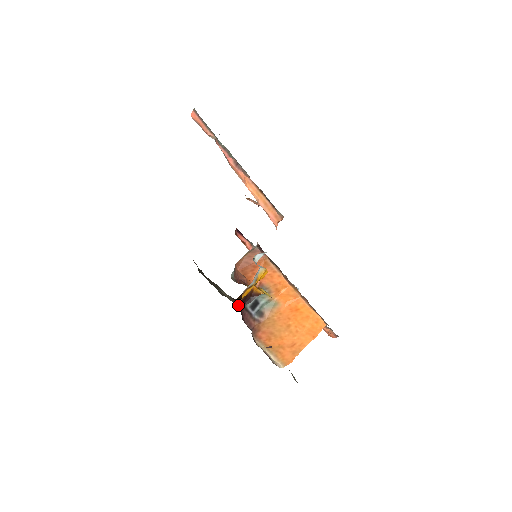
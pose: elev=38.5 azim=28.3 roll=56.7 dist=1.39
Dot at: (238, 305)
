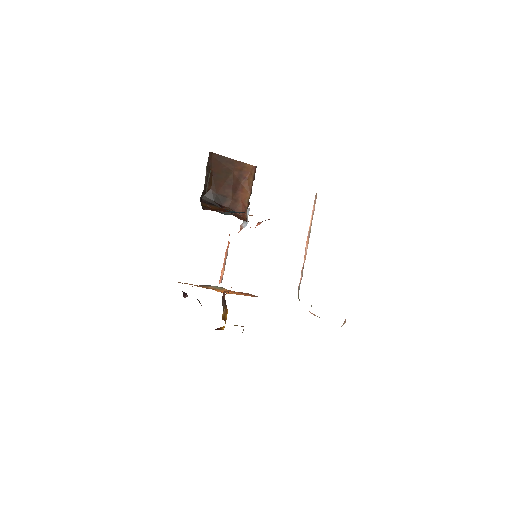
Dot at: (205, 181)
